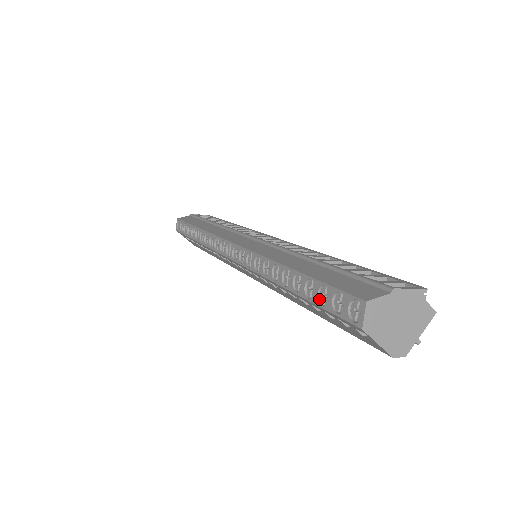
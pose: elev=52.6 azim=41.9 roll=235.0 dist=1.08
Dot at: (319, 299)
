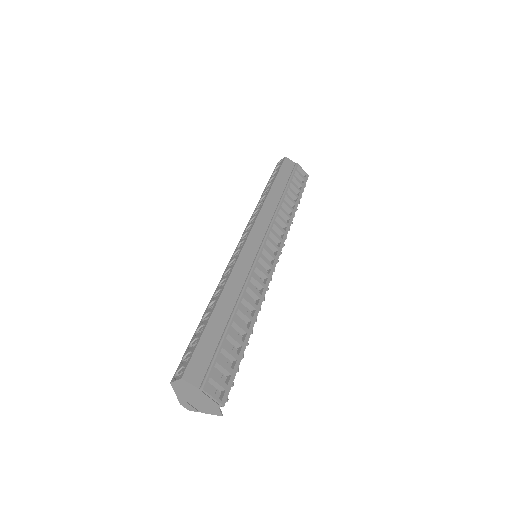
Dot at: (194, 341)
